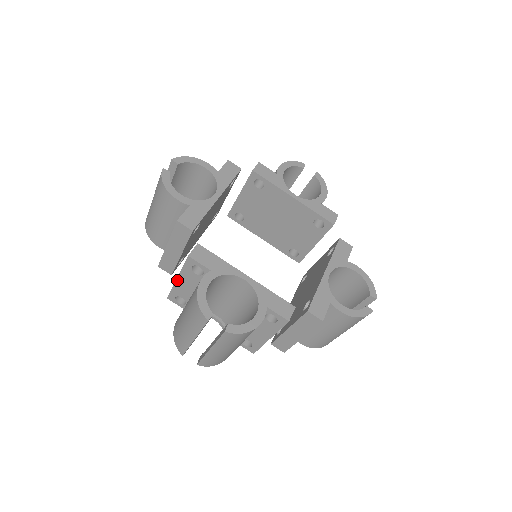
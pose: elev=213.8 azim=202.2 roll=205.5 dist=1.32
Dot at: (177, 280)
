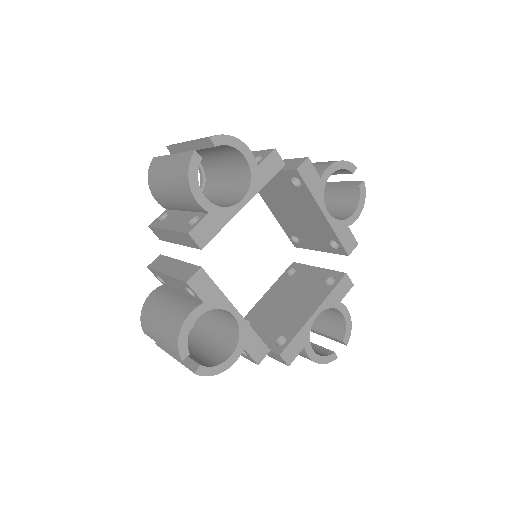
Dot at: (164, 274)
